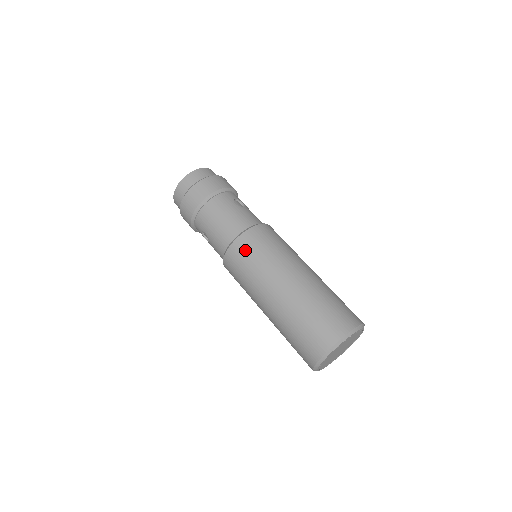
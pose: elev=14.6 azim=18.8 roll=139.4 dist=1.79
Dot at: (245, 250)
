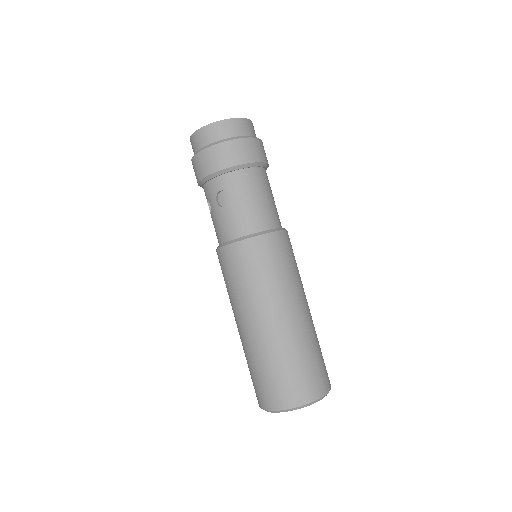
Dot at: (277, 251)
